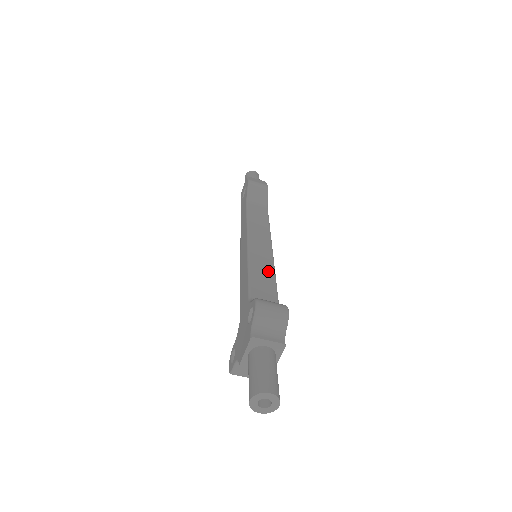
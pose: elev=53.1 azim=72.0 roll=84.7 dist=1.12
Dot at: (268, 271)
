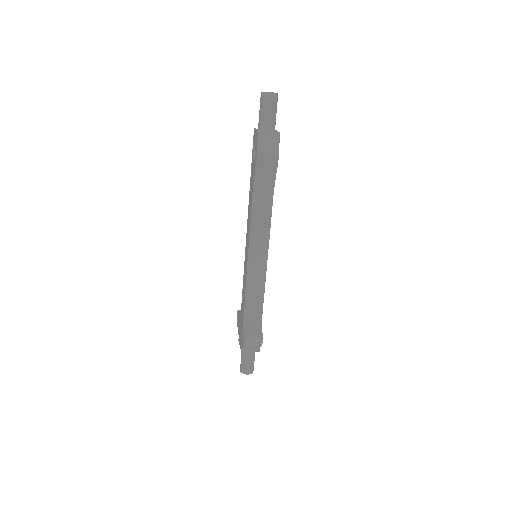
Dot at: (259, 291)
